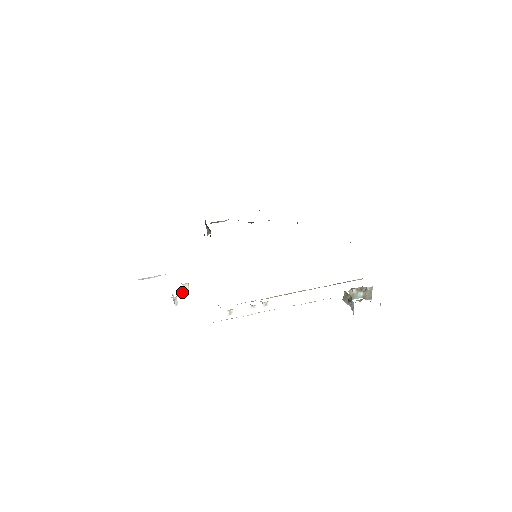
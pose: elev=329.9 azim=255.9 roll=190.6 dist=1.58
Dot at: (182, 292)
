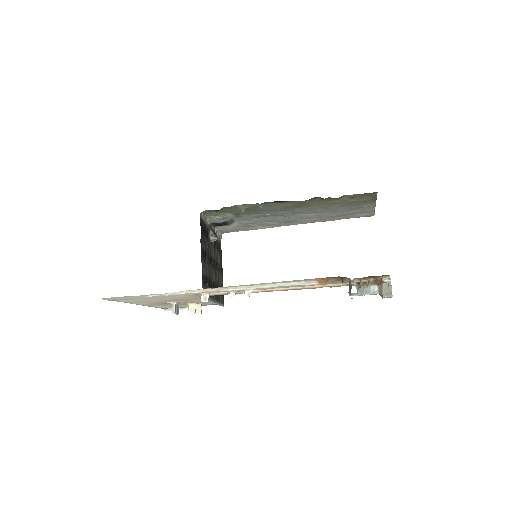
Dot at: (190, 309)
